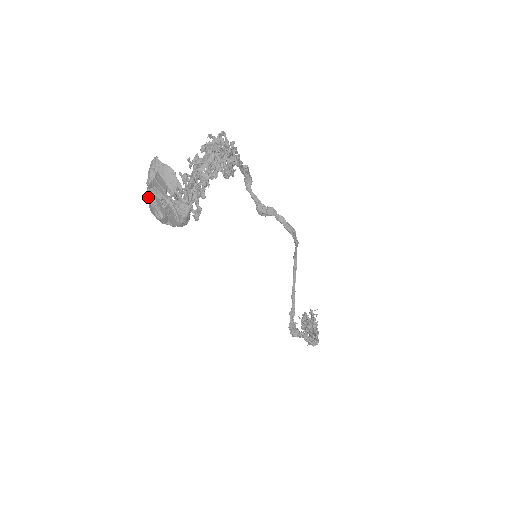
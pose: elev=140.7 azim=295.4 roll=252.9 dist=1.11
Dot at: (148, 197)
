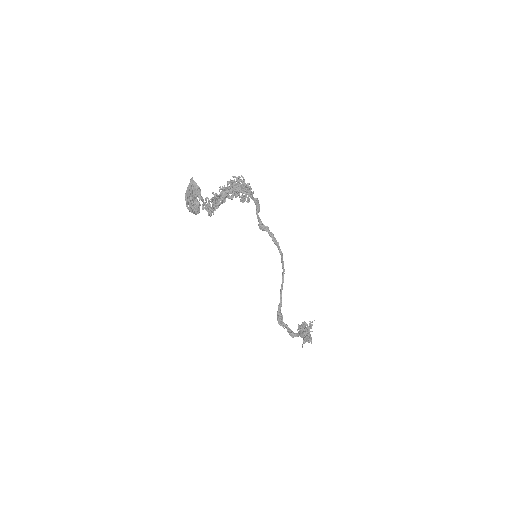
Dot at: (185, 196)
